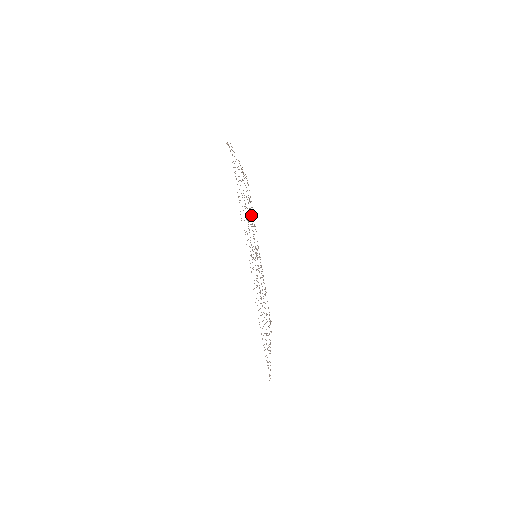
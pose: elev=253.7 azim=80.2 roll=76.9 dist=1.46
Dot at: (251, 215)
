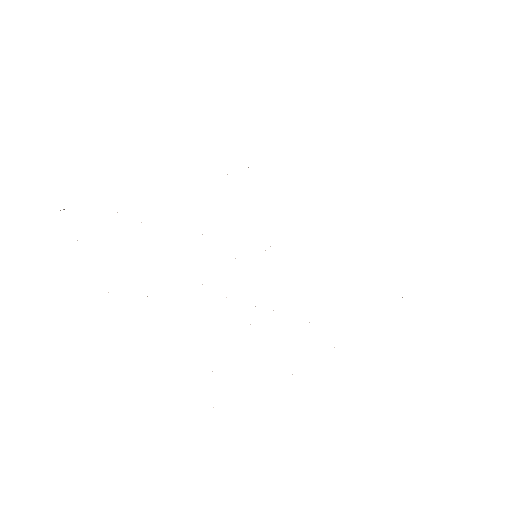
Dot at: occluded
